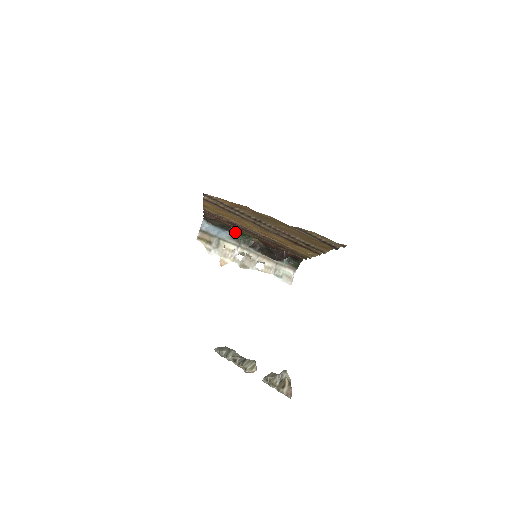
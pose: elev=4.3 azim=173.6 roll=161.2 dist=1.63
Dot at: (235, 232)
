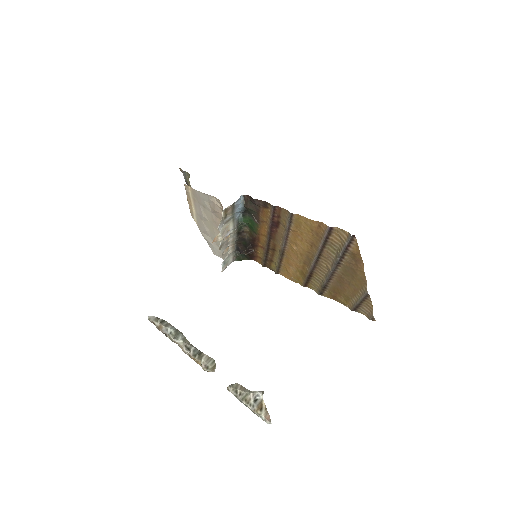
Dot at: (246, 218)
